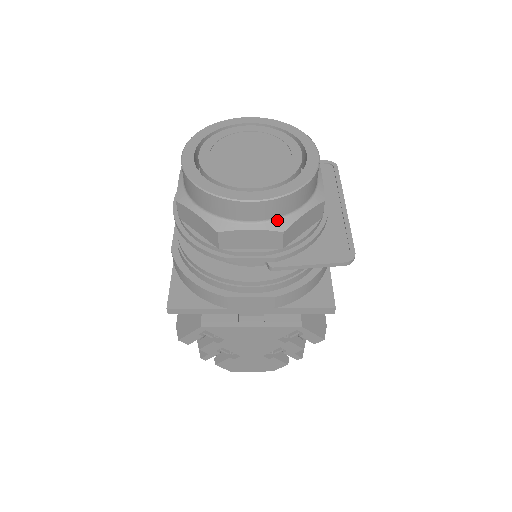
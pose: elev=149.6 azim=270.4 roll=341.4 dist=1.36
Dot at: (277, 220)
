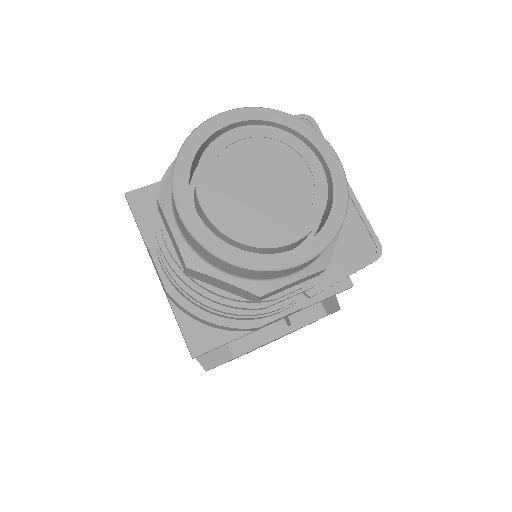
Dot at: (319, 258)
